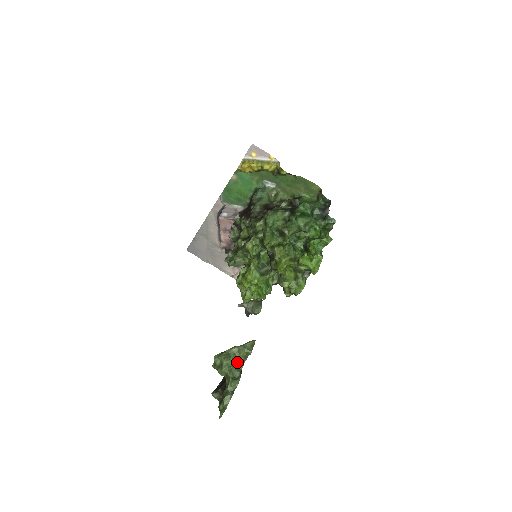
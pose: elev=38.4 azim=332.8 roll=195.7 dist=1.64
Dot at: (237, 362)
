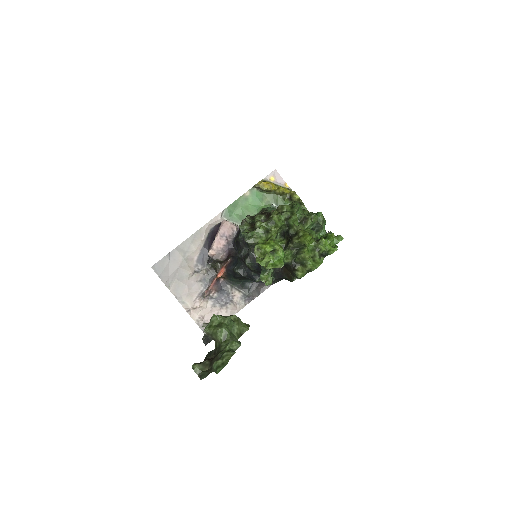
Dot at: (233, 333)
